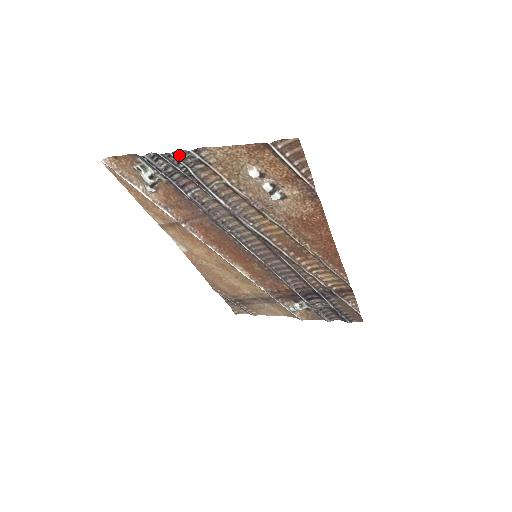
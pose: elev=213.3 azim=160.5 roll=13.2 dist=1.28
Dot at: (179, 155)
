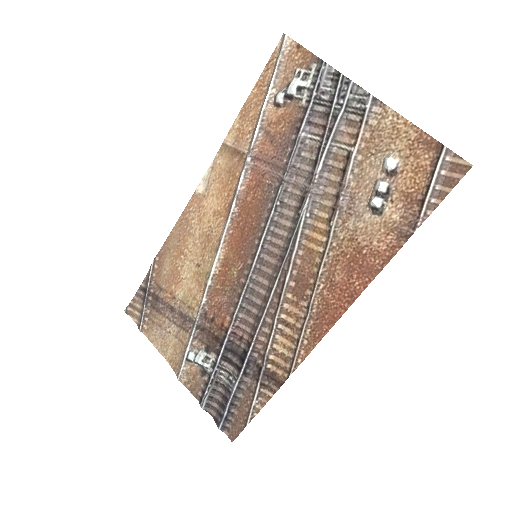
Dot at: (354, 91)
